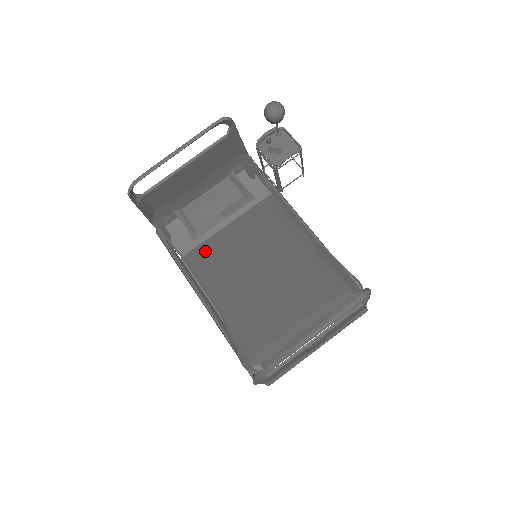
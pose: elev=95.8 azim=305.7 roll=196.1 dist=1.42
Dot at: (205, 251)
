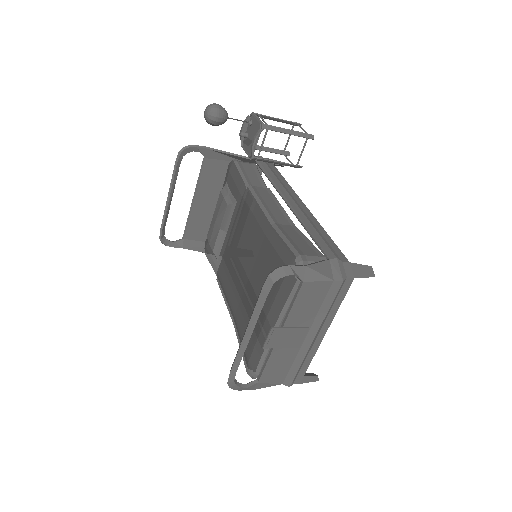
Dot at: (223, 268)
